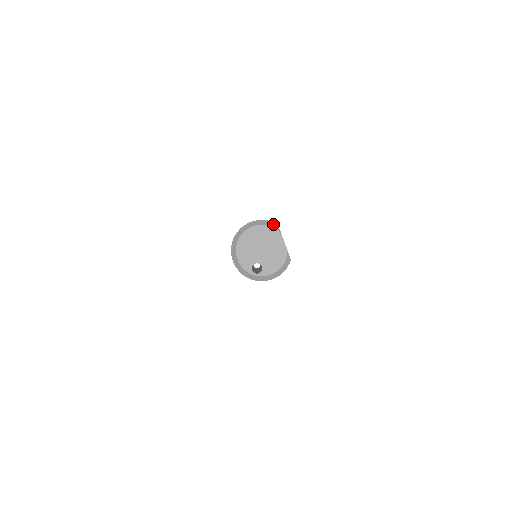
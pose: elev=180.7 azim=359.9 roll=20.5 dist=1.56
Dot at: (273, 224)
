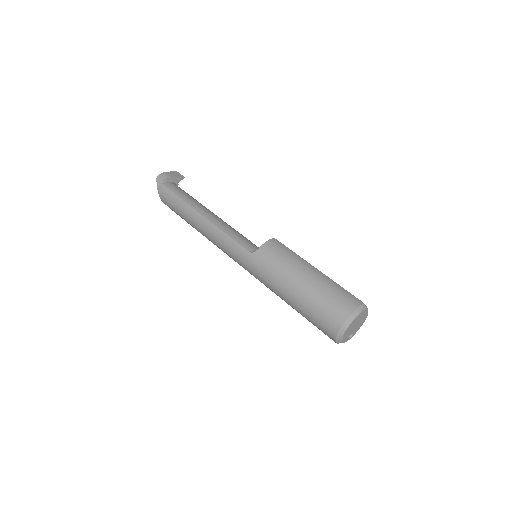
Dot at: (363, 306)
